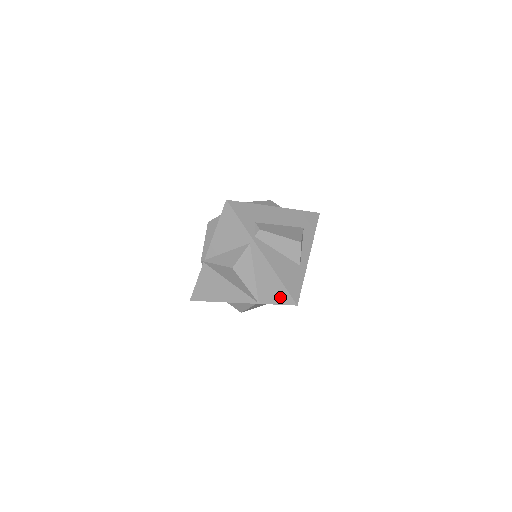
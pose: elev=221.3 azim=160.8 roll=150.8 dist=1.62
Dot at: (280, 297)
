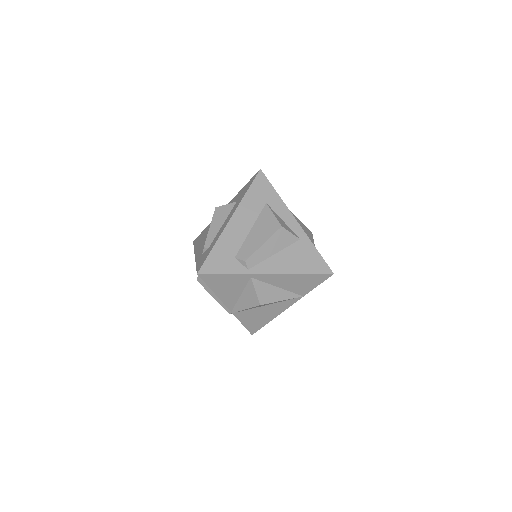
Dot at: (315, 281)
